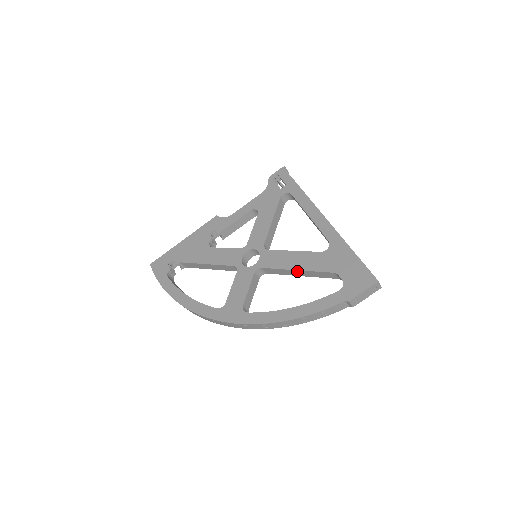
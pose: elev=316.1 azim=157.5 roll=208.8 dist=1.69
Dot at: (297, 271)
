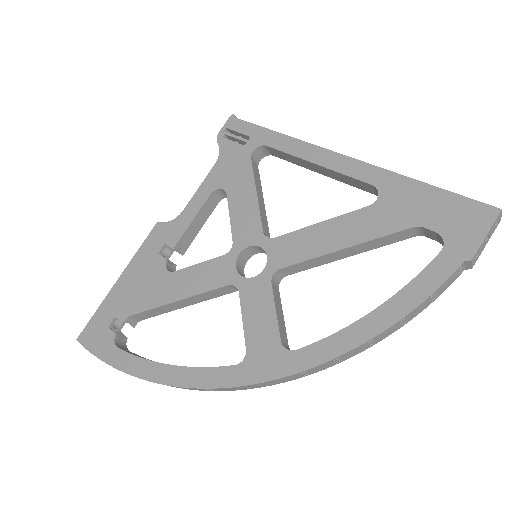
Dot at: (344, 250)
